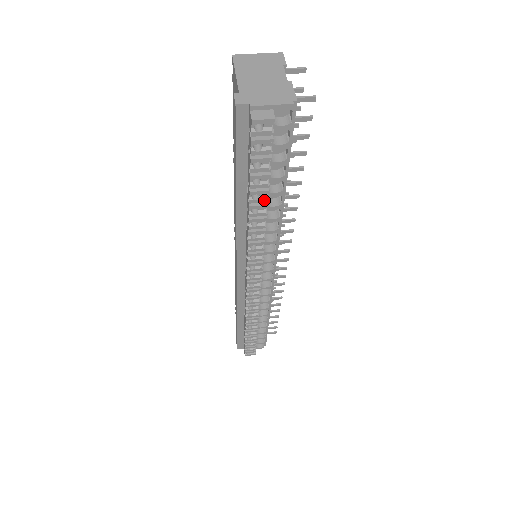
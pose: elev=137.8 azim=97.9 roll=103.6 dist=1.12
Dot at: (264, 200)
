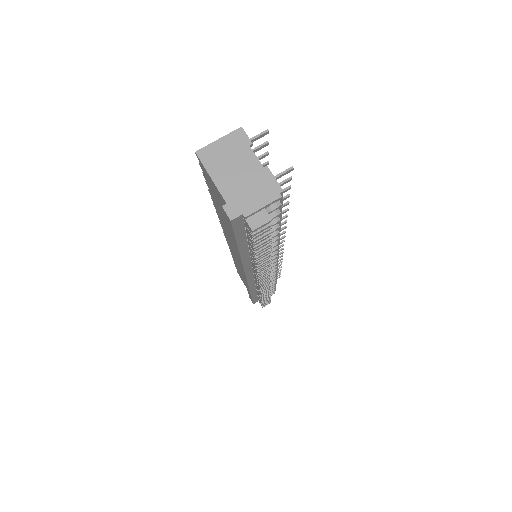
Dot at: (268, 251)
